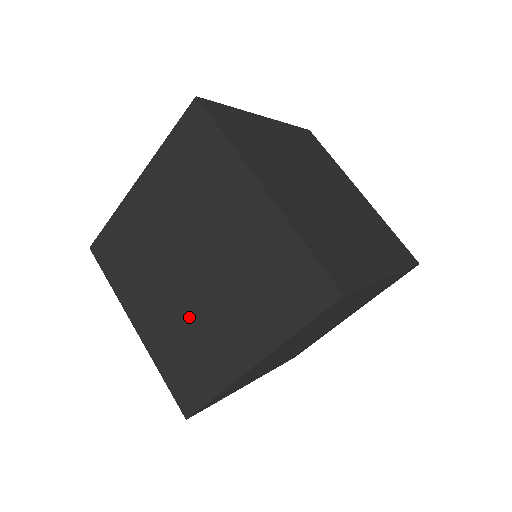
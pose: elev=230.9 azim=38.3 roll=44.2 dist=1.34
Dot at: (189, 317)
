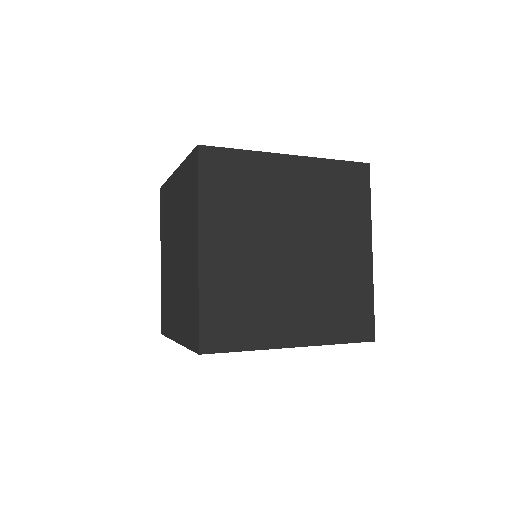
Dot at: occluded
